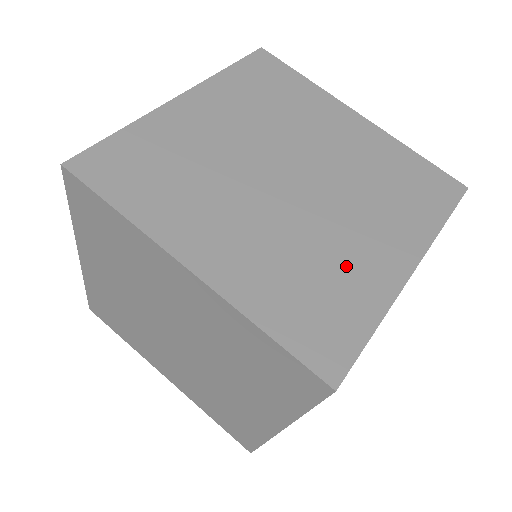
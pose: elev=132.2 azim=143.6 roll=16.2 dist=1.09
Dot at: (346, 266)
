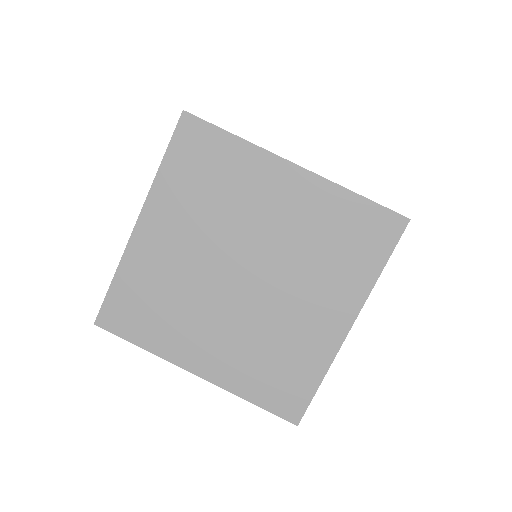
Dot at: (296, 341)
